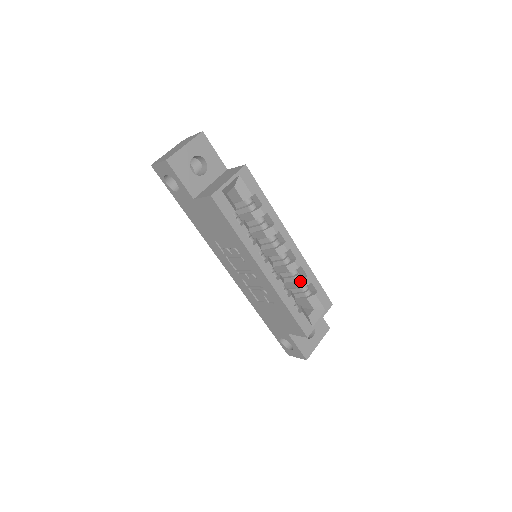
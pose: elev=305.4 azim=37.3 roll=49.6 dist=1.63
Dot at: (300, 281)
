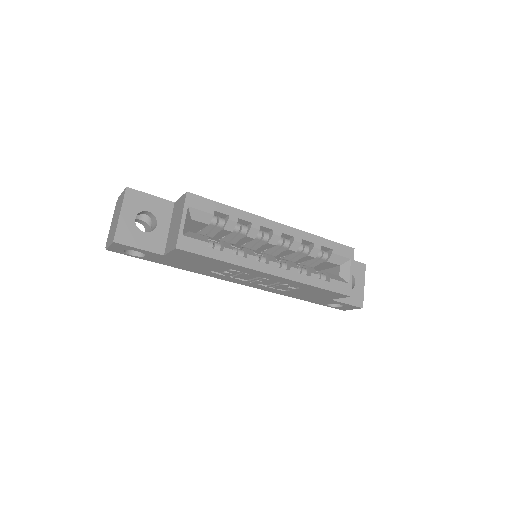
Dot at: (311, 252)
